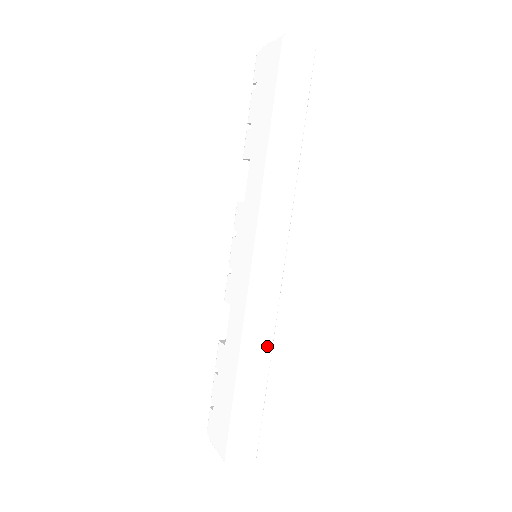
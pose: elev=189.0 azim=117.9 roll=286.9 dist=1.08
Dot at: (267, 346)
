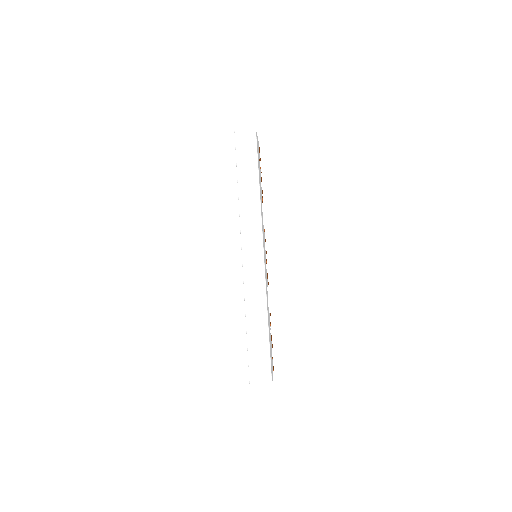
Dot at: (262, 307)
